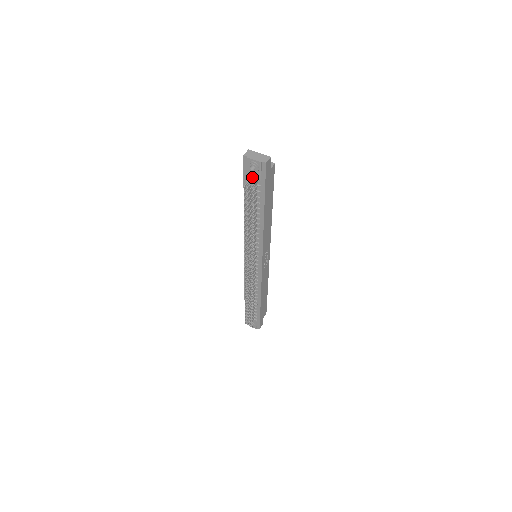
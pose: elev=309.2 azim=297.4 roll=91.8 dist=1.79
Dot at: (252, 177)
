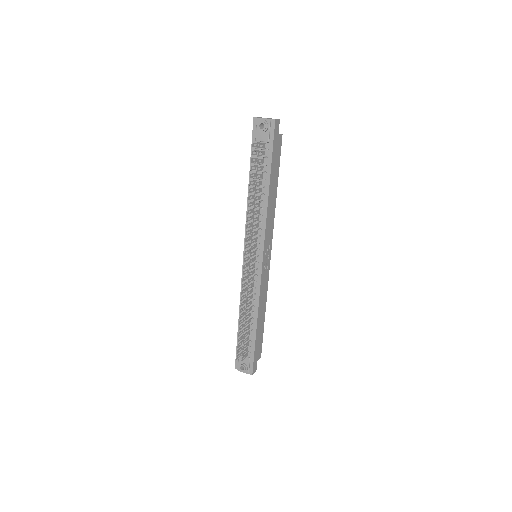
Dot at: (260, 140)
